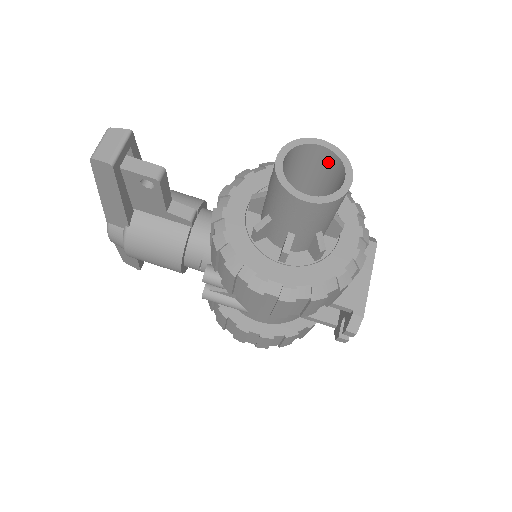
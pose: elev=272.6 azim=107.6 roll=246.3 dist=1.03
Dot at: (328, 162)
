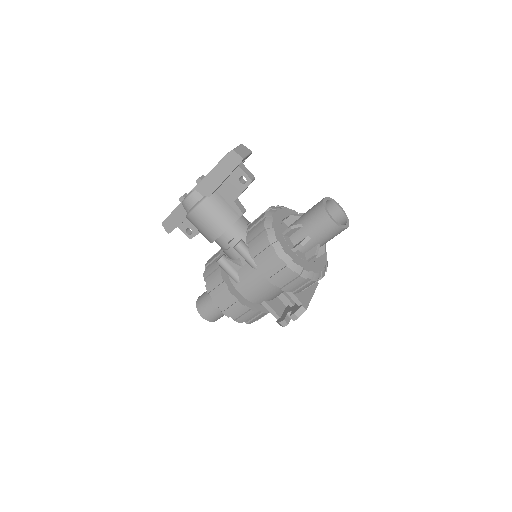
Dot at: (337, 216)
